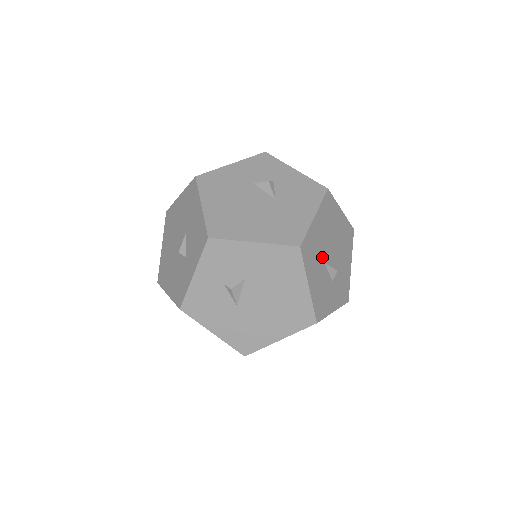
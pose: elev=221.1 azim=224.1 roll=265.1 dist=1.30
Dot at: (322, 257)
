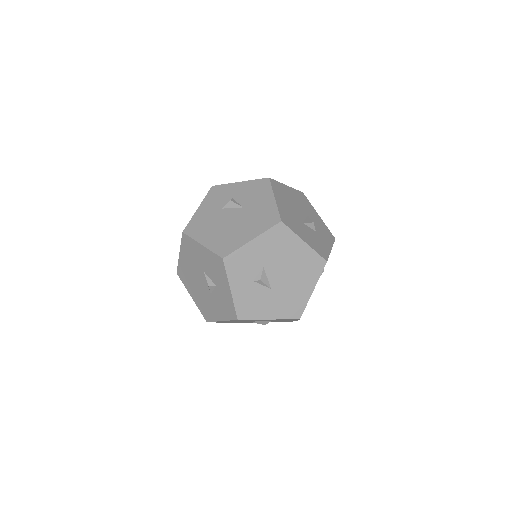
Dot at: (298, 220)
